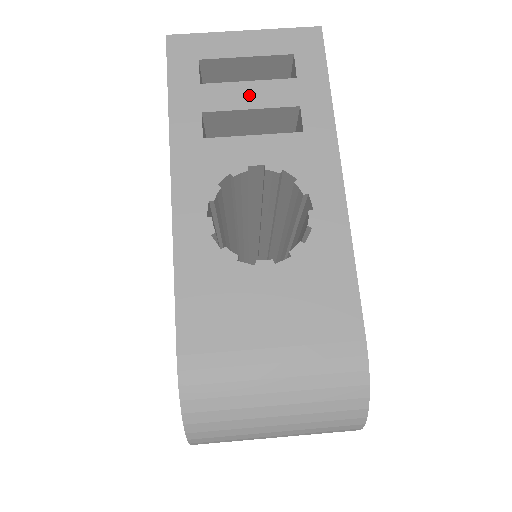
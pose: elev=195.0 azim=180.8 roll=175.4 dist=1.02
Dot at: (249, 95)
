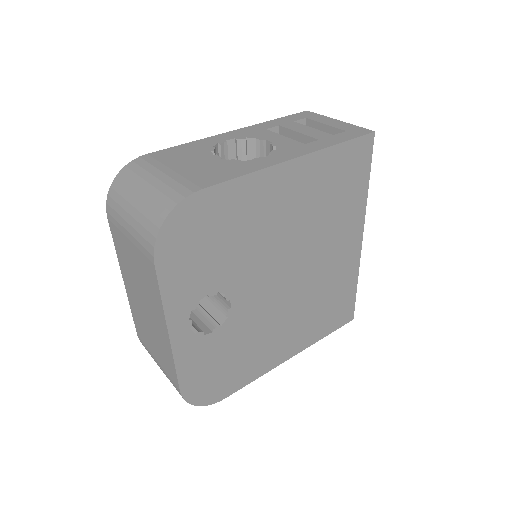
Dot at: (305, 130)
